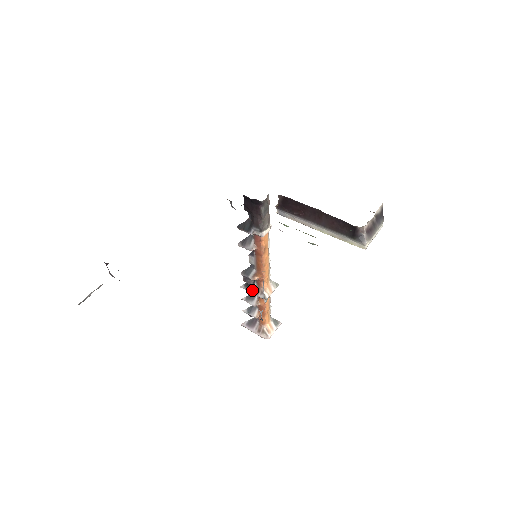
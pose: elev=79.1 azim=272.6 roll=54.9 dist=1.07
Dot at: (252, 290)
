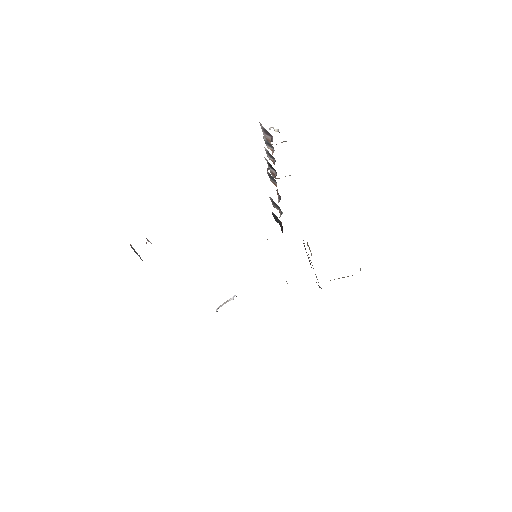
Dot at: (270, 169)
